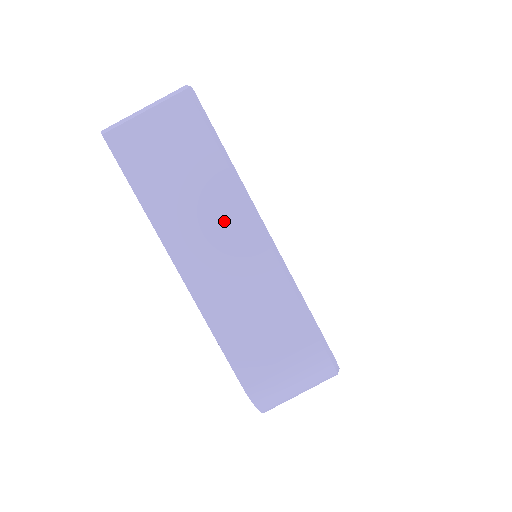
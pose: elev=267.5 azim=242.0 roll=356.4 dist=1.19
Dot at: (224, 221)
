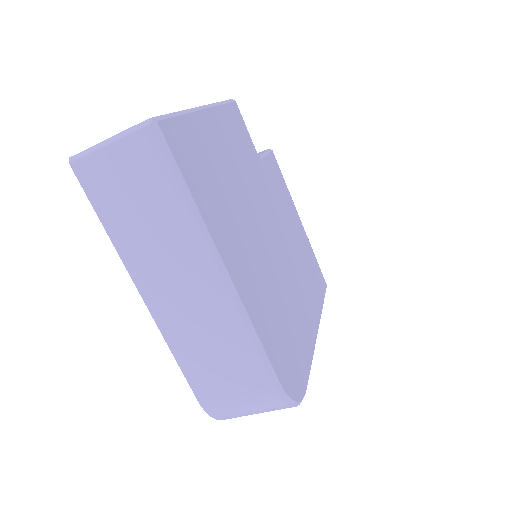
Dot at: (186, 264)
